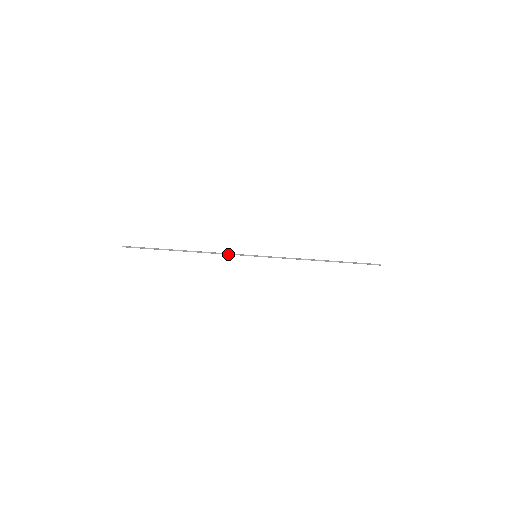
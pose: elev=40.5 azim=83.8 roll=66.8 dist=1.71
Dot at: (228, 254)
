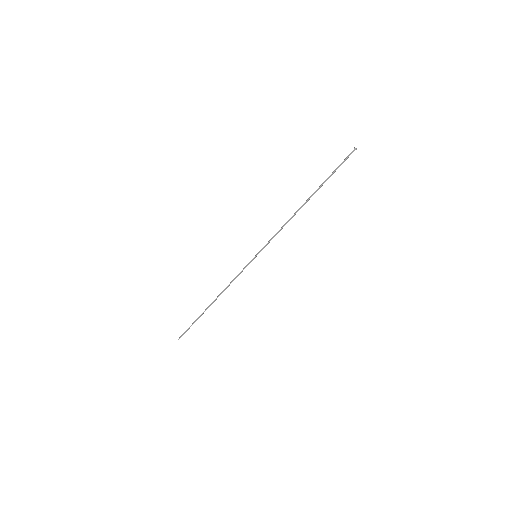
Dot at: (237, 276)
